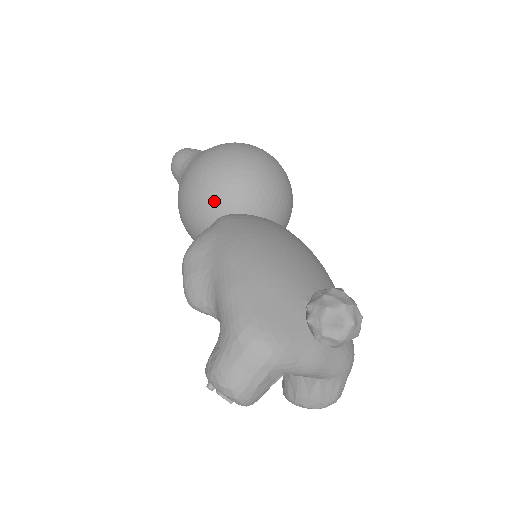
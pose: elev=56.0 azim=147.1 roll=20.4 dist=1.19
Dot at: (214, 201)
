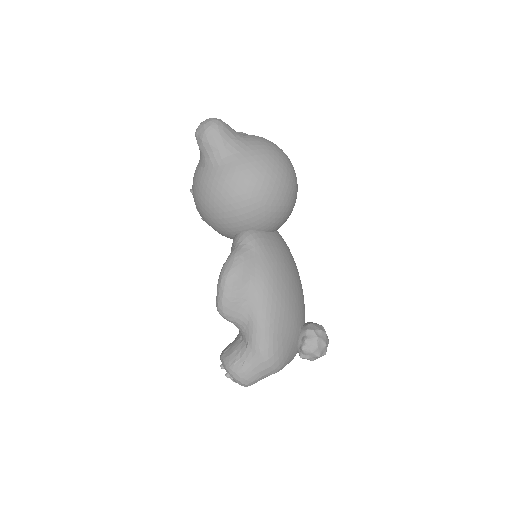
Dot at: (250, 219)
